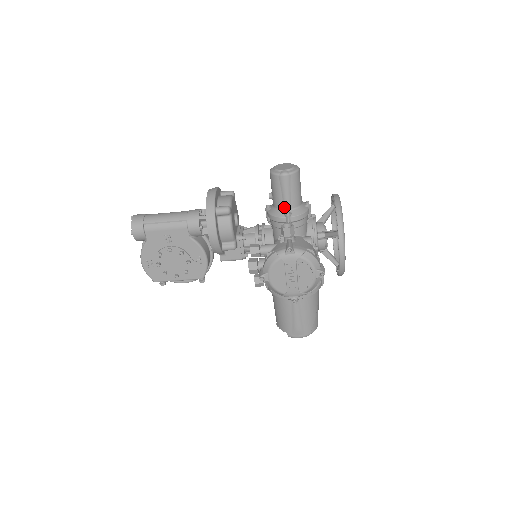
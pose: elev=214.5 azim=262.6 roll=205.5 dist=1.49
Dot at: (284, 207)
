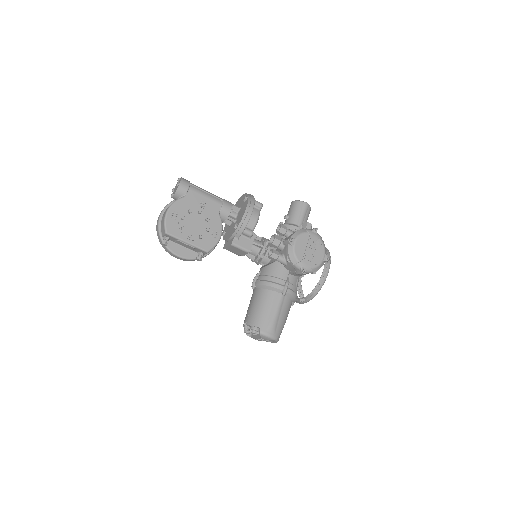
Dot at: (298, 223)
